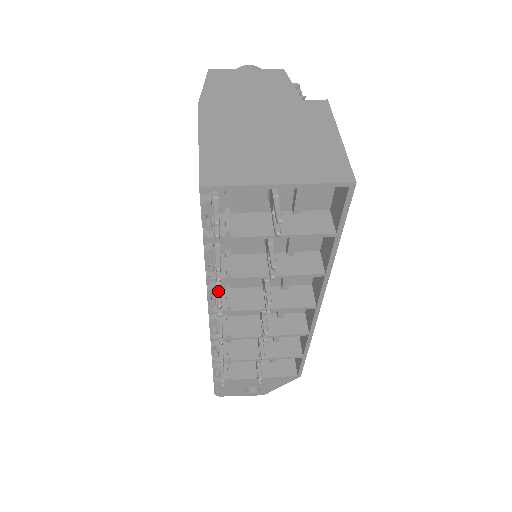
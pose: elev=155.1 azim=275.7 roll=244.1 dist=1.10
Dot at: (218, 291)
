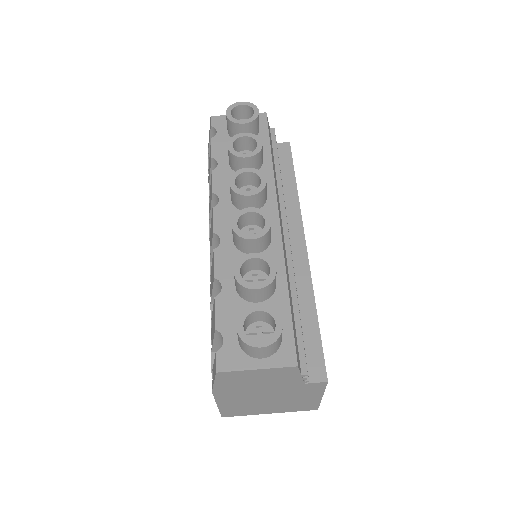
Dot at: occluded
